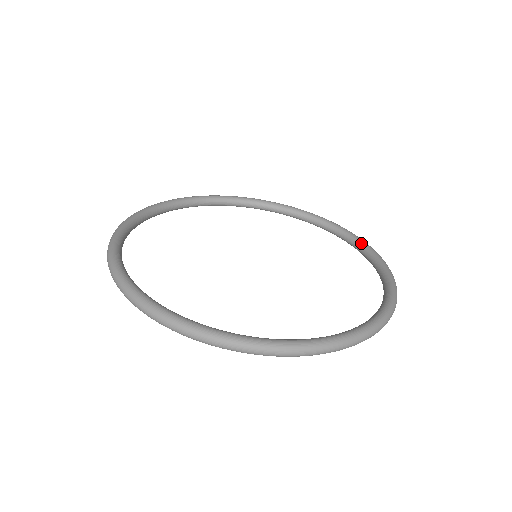
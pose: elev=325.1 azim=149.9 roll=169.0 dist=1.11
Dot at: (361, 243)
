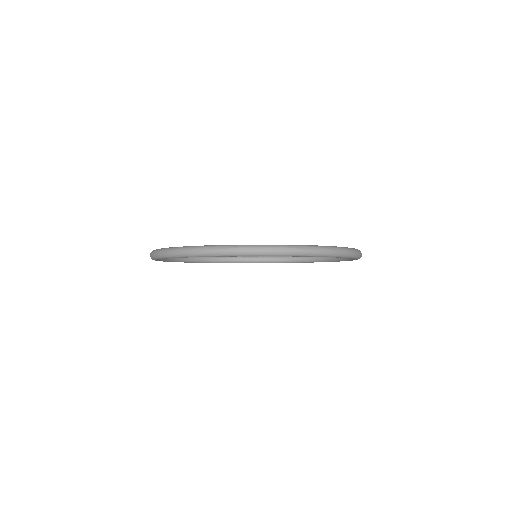
Dot at: occluded
